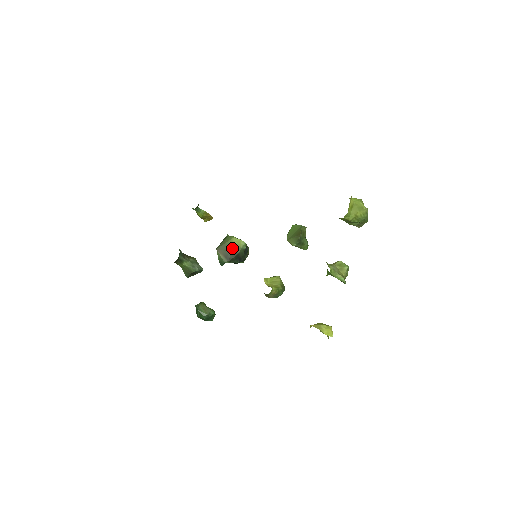
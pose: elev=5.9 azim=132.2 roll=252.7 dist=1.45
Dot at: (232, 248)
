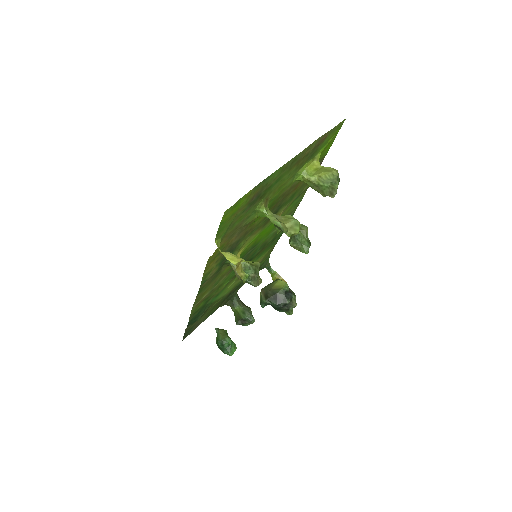
Dot at: (273, 288)
